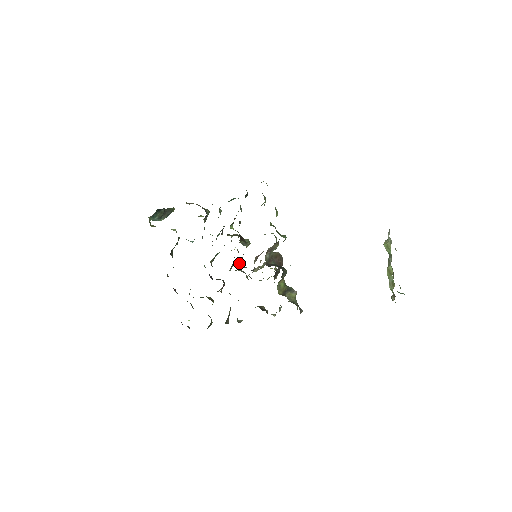
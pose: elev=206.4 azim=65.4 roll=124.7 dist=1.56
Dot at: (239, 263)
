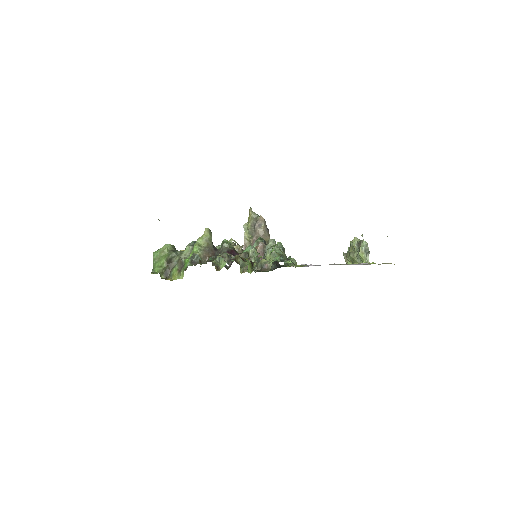
Dot at: occluded
